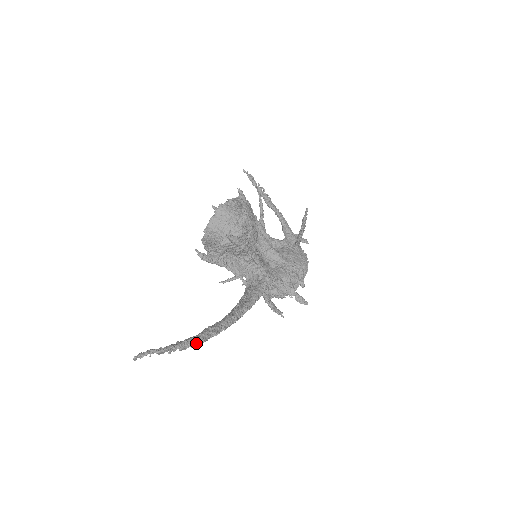
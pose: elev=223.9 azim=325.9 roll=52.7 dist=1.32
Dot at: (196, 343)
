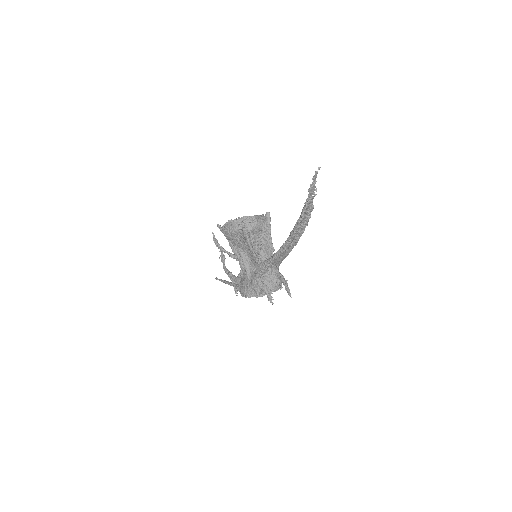
Dot at: occluded
